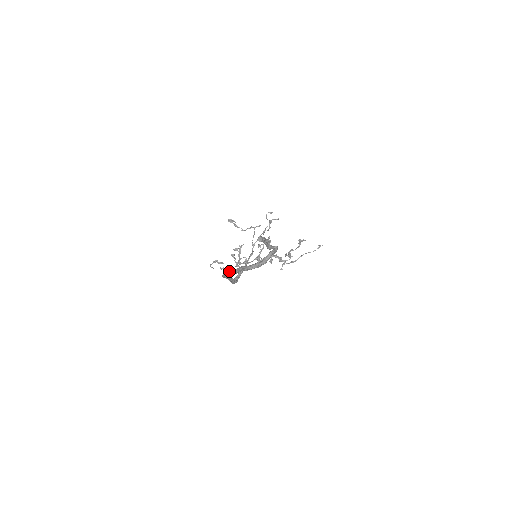
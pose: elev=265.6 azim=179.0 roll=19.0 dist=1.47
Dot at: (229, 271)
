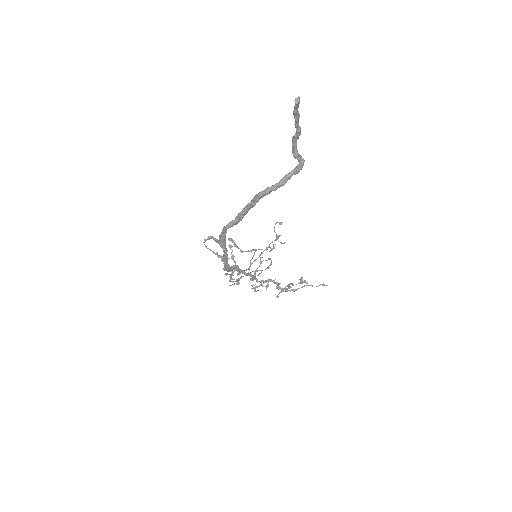
Dot at: (222, 260)
